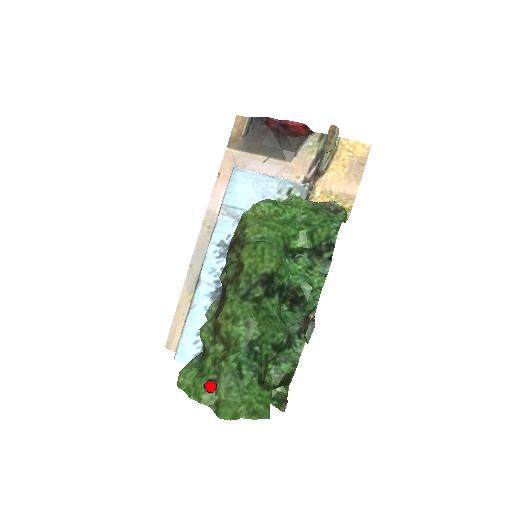
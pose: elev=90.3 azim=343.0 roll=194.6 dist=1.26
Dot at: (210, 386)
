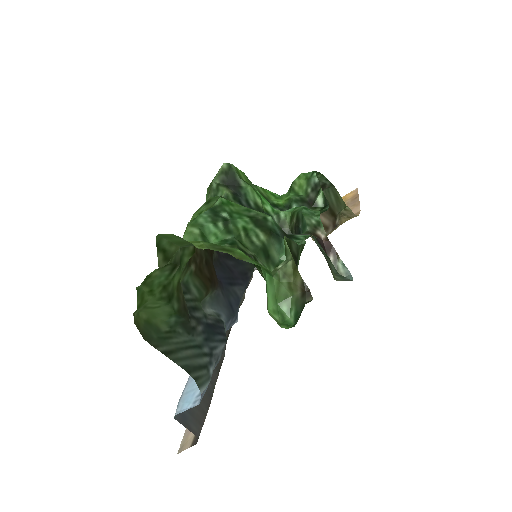
Dot at: (166, 268)
